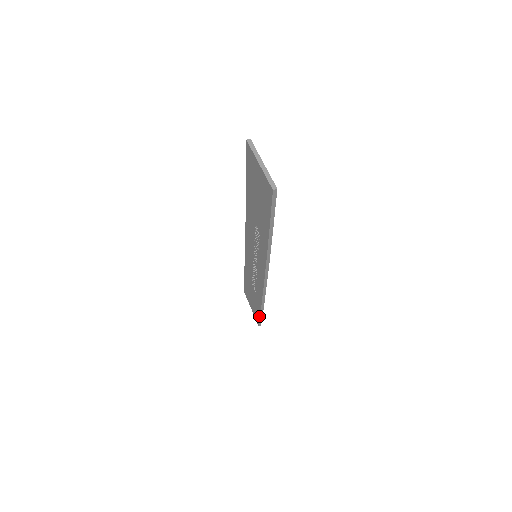
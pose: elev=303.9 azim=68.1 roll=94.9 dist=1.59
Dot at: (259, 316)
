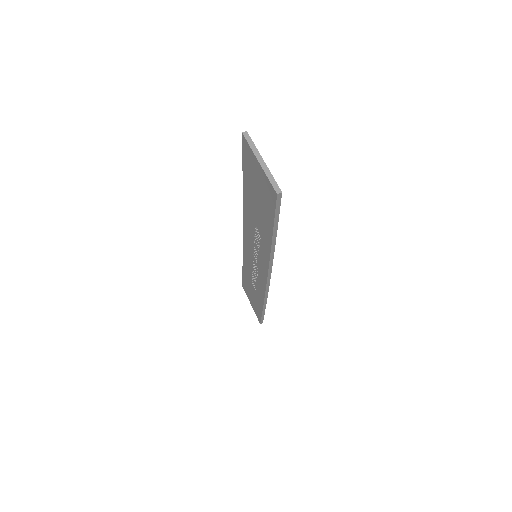
Dot at: (261, 315)
